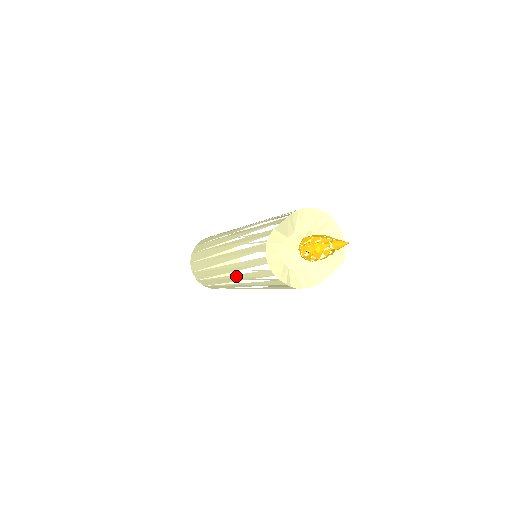
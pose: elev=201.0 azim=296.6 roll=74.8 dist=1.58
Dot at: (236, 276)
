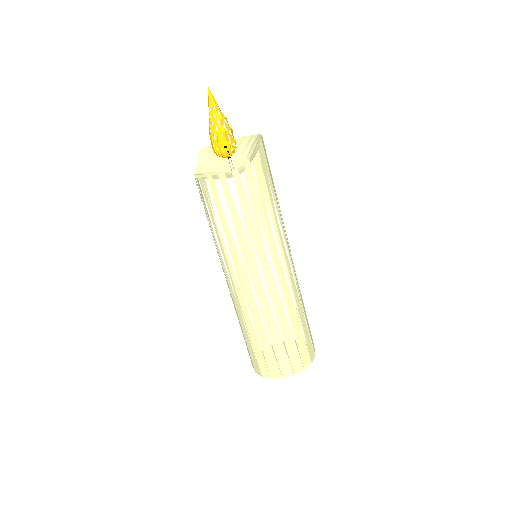
Dot at: (226, 261)
